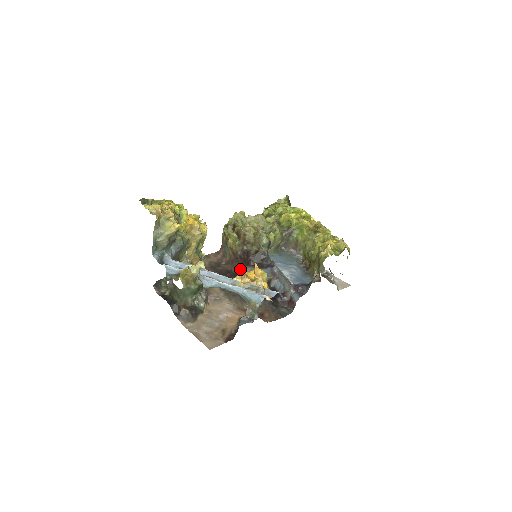
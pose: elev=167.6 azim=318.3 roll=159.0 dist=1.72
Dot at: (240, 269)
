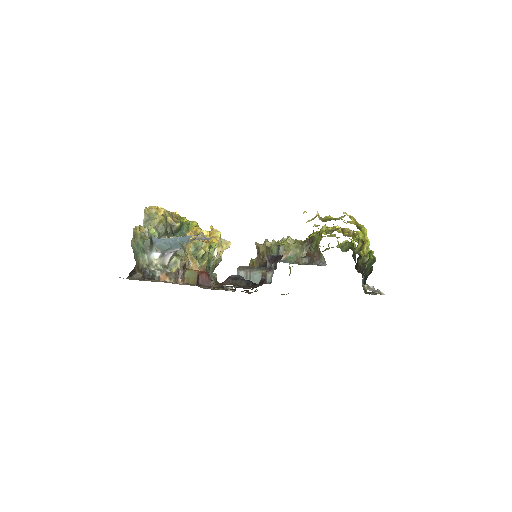
Dot at: occluded
